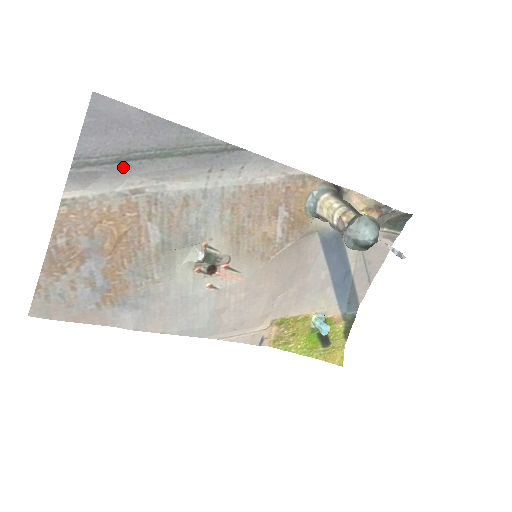
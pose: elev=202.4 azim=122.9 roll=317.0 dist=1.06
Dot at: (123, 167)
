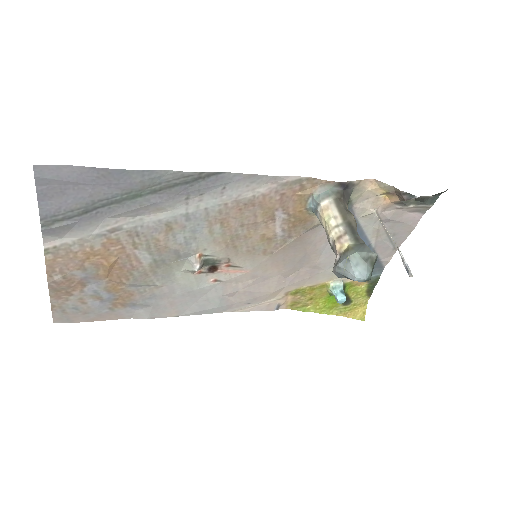
Dot at: (93, 215)
